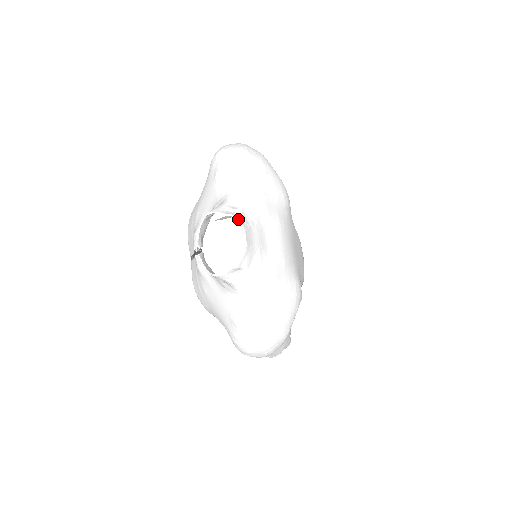
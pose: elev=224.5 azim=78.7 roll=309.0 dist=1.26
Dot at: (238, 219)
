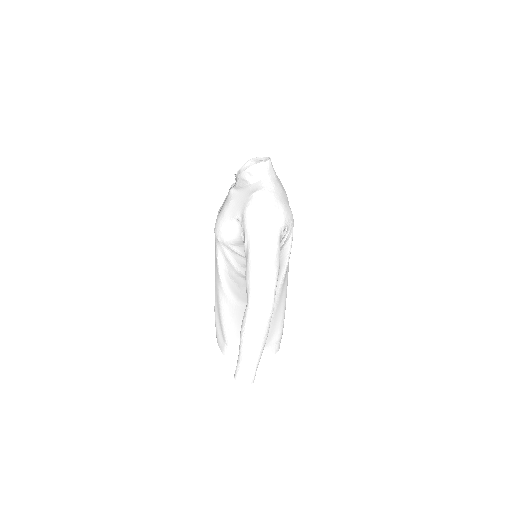
Dot at: (267, 157)
